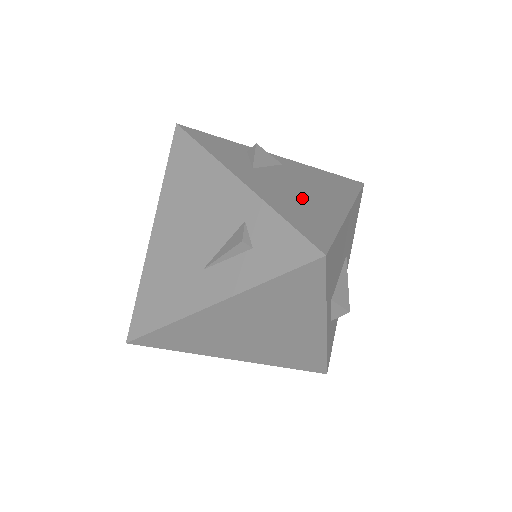
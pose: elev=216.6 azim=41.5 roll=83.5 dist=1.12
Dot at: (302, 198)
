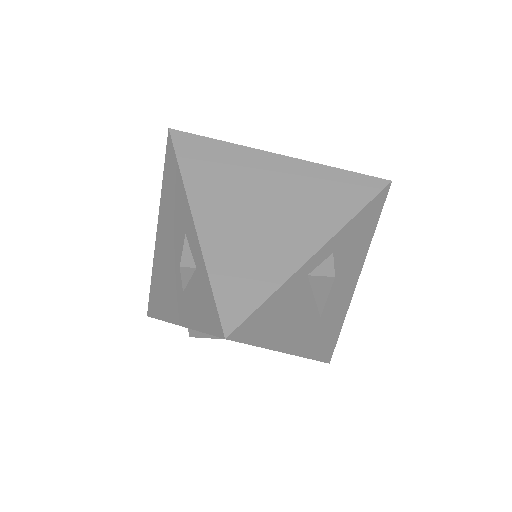
Dot at: occluded
